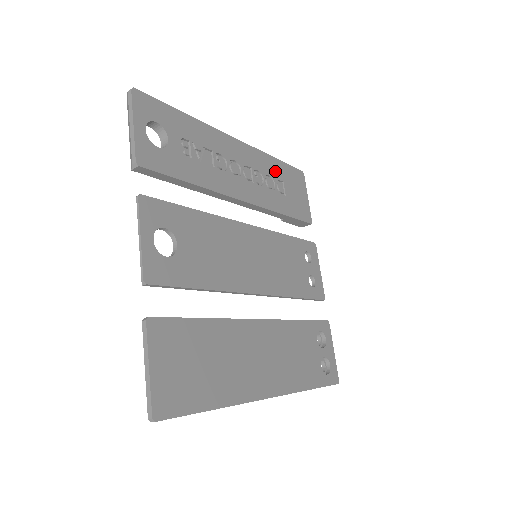
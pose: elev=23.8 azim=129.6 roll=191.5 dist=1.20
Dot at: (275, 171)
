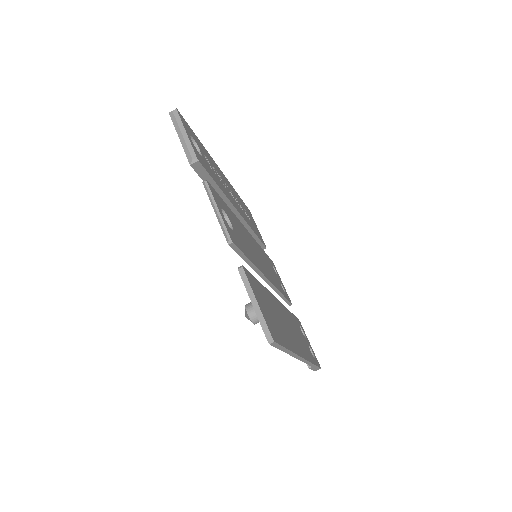
Dot at: (241, 202)
